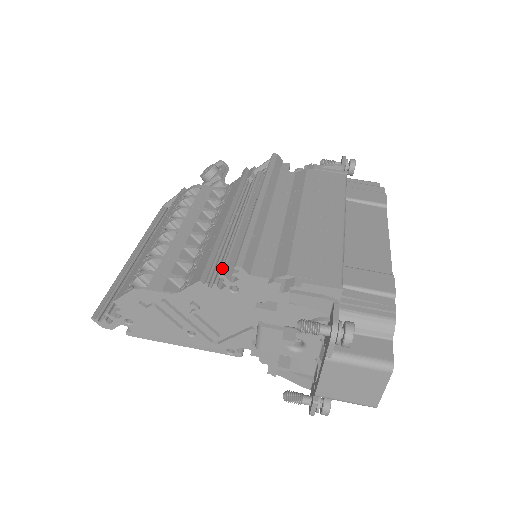
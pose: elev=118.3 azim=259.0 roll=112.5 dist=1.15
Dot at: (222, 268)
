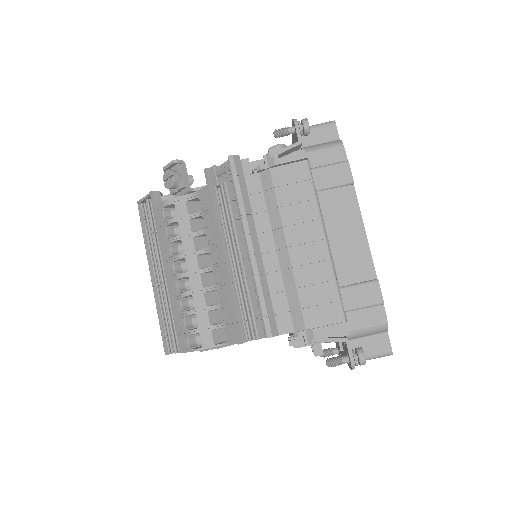
Dot at: (255, 332)
